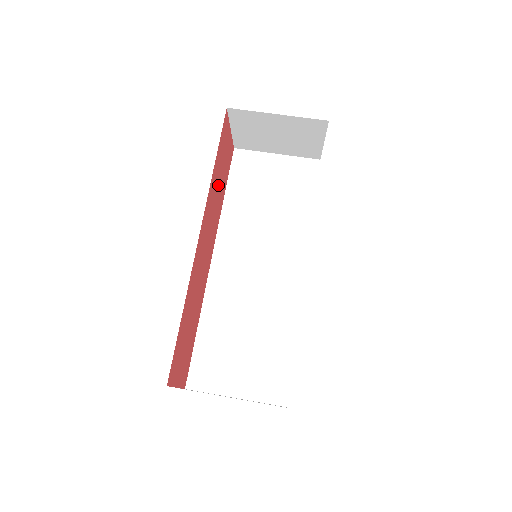
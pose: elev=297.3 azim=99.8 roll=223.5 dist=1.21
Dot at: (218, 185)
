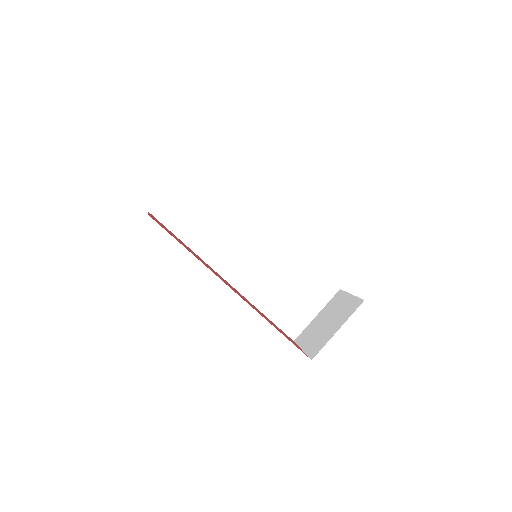
Dot at: occluded
